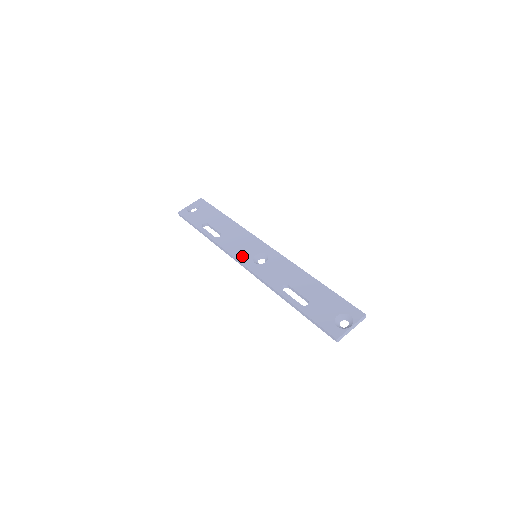
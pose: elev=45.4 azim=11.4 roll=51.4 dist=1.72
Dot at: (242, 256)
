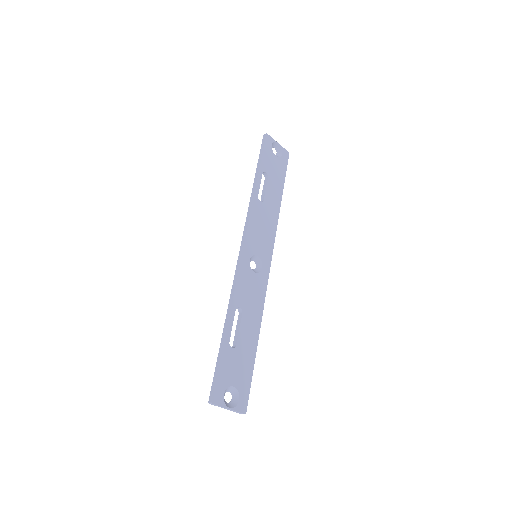
Dot at: (251, 241)
